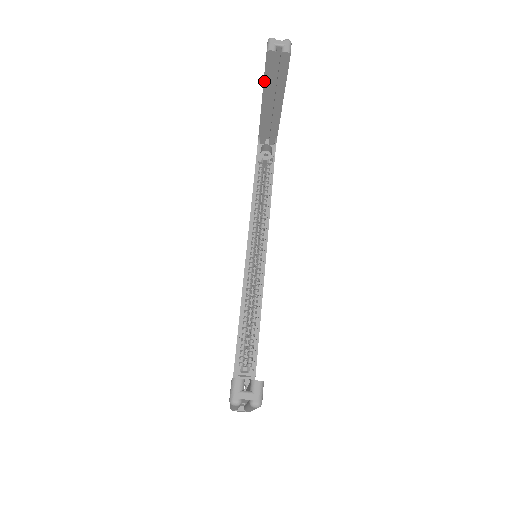
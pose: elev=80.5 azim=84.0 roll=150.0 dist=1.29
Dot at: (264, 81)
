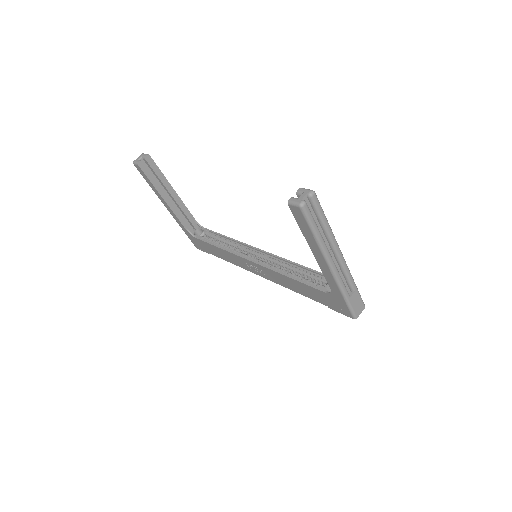
Dot at: (153, 185)
